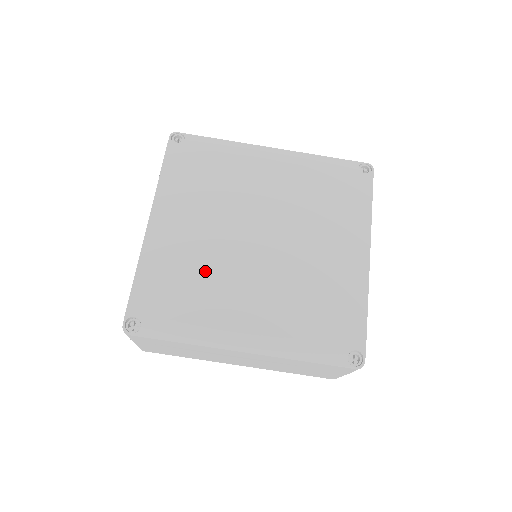
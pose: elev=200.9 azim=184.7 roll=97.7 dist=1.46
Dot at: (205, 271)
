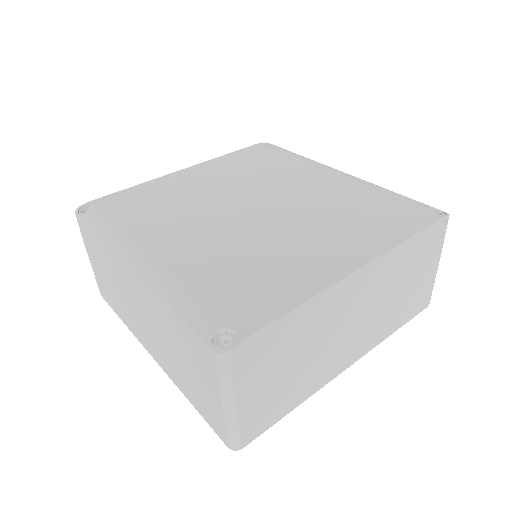
Dot at: (180, 206)
